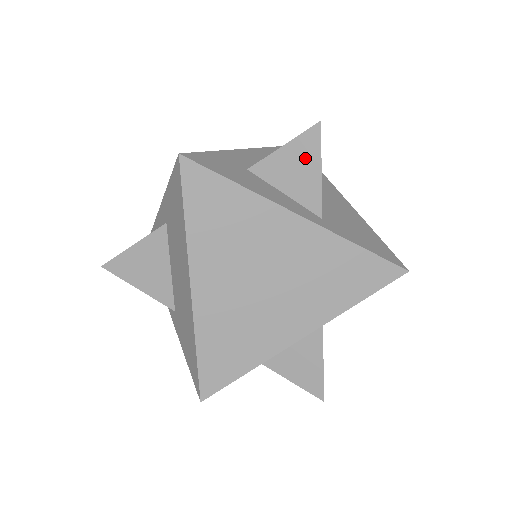
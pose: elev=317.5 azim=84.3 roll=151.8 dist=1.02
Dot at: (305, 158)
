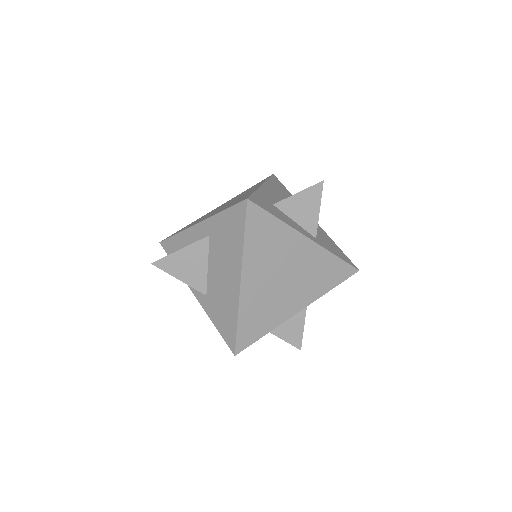
Dot at: (311, 201)
